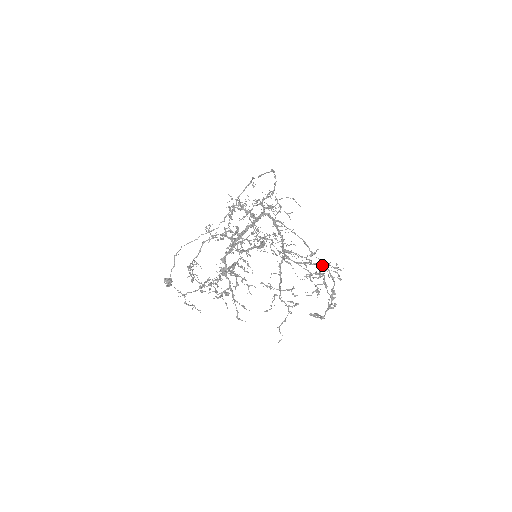
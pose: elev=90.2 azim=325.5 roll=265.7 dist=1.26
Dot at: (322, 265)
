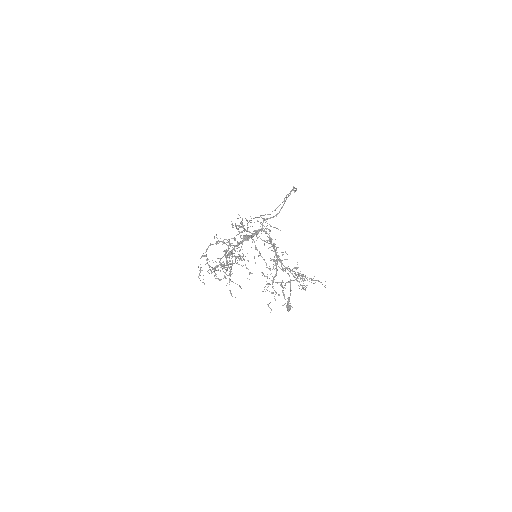
Dot at: (302, 274)
